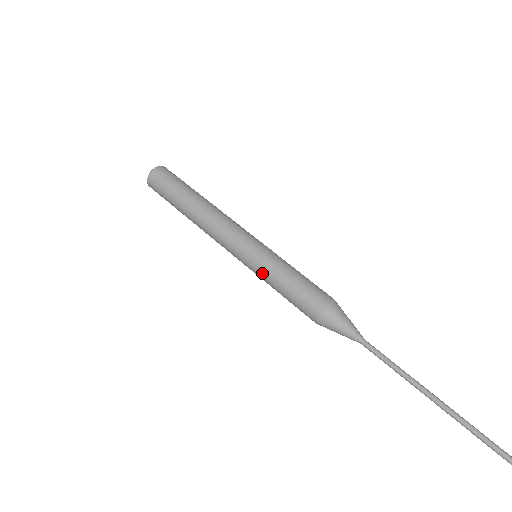
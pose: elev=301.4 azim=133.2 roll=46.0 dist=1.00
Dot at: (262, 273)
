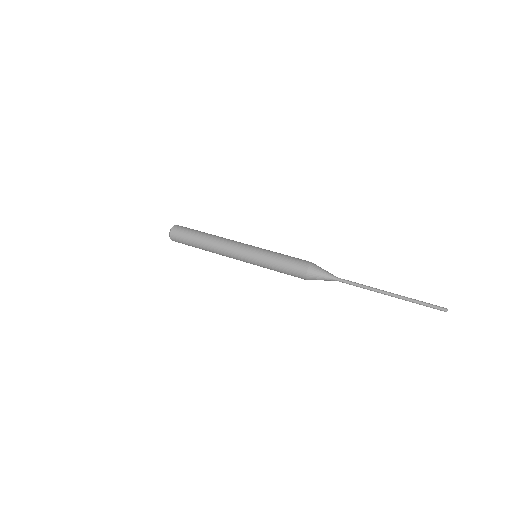
Dot at: (264, 263)
